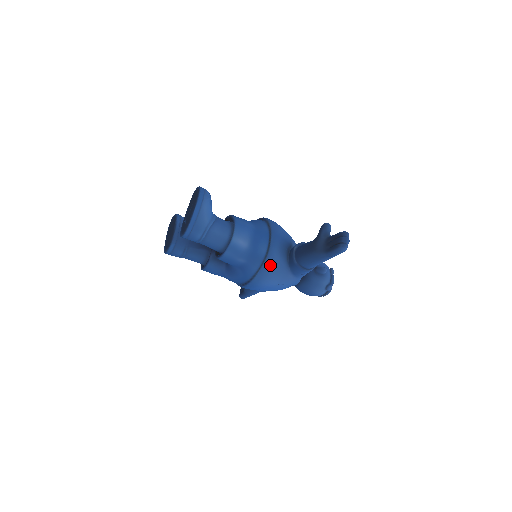
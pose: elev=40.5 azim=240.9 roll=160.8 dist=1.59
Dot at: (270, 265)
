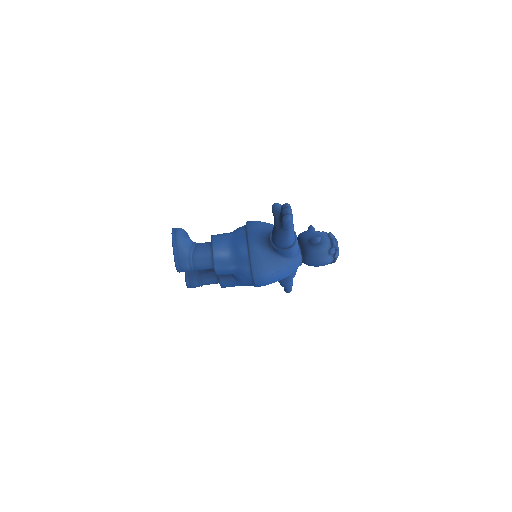
Dot at: (257, 260)
